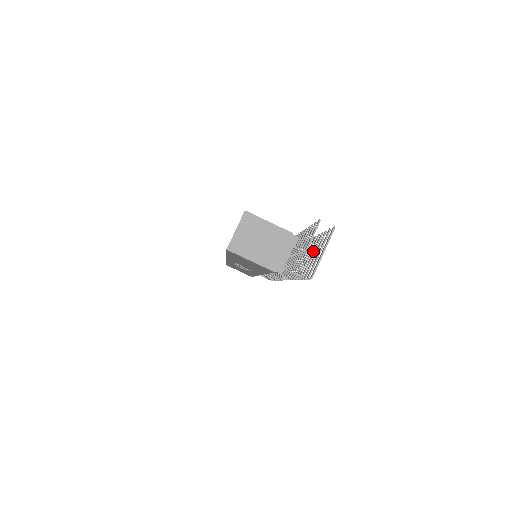
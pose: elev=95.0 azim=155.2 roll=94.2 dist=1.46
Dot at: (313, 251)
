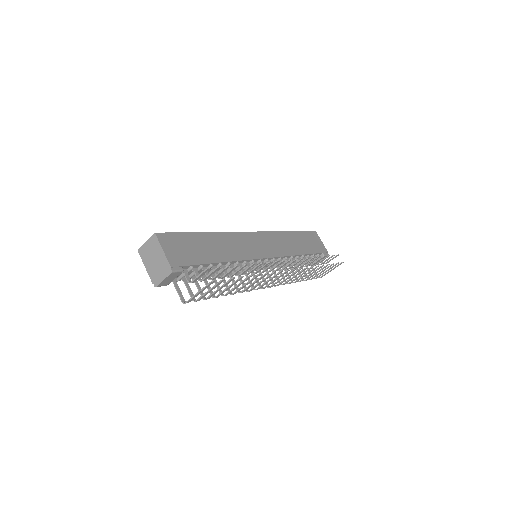
Dot at: occluded
